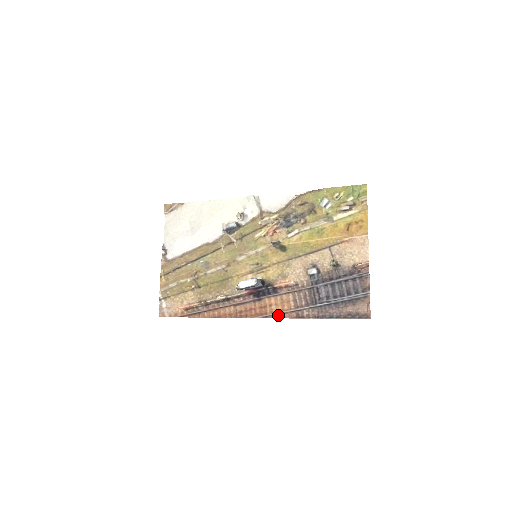
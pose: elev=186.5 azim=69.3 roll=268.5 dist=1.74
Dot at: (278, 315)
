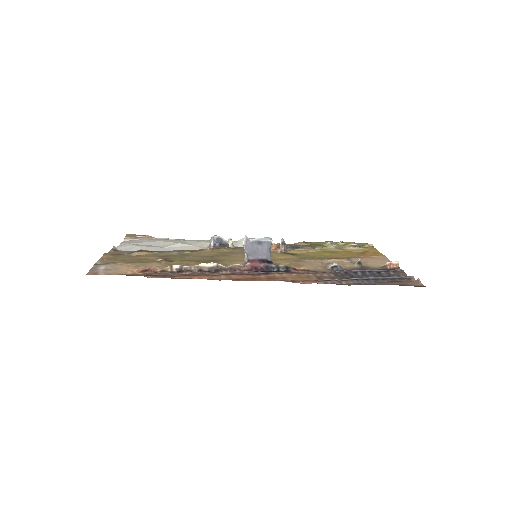
Dot at: (298, 281)
